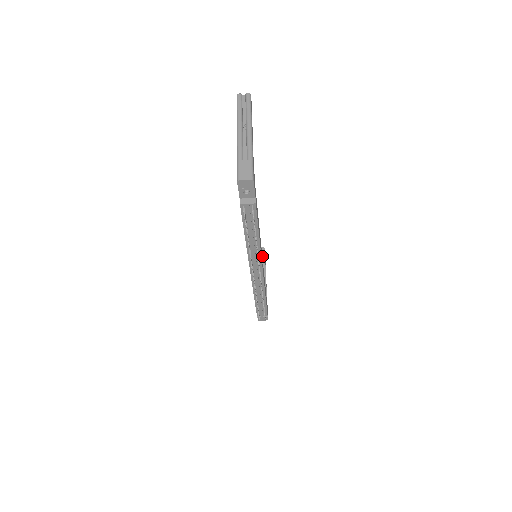
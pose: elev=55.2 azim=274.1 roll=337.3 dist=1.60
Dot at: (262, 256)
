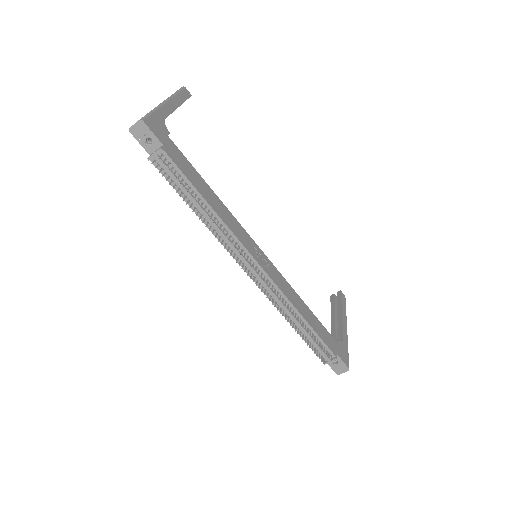
Dot at: (338, 300)
